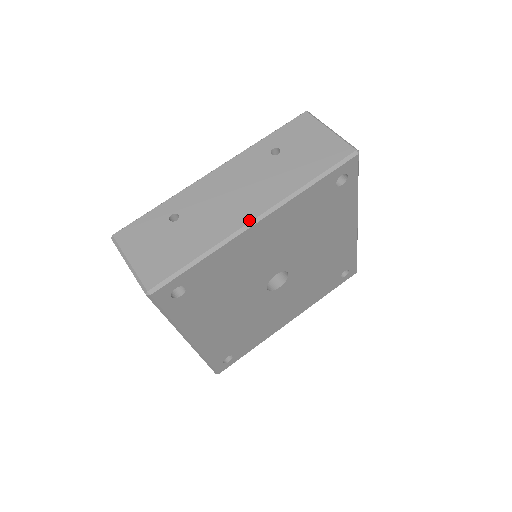
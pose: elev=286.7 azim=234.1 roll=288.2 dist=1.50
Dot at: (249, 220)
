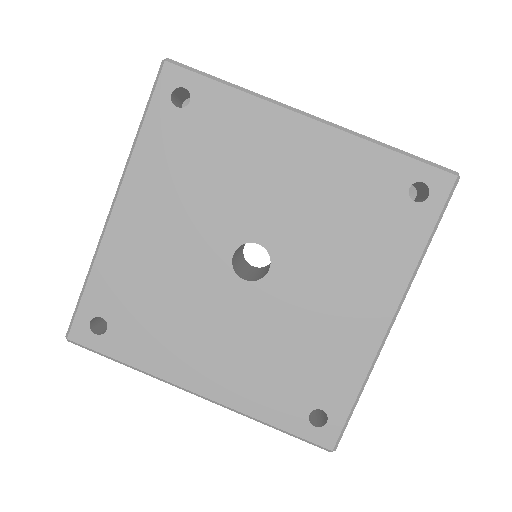
Dot at: (302, 111)
